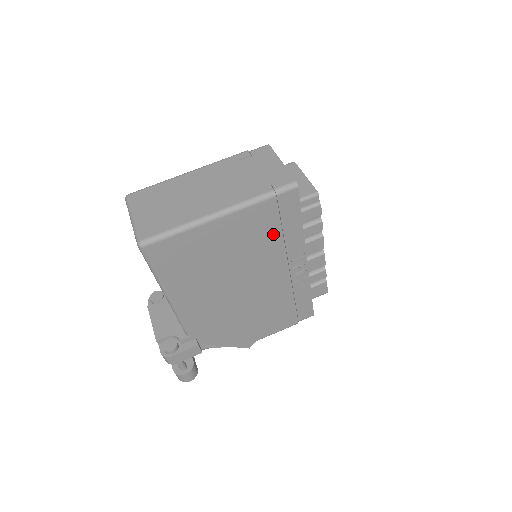
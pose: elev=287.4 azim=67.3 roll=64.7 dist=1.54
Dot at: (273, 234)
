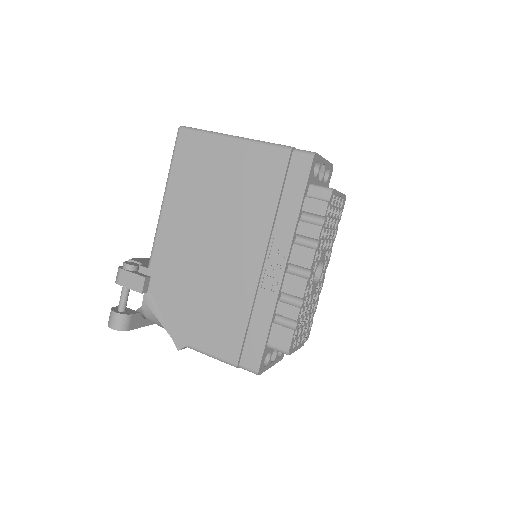
Dot at: (270, 196)
